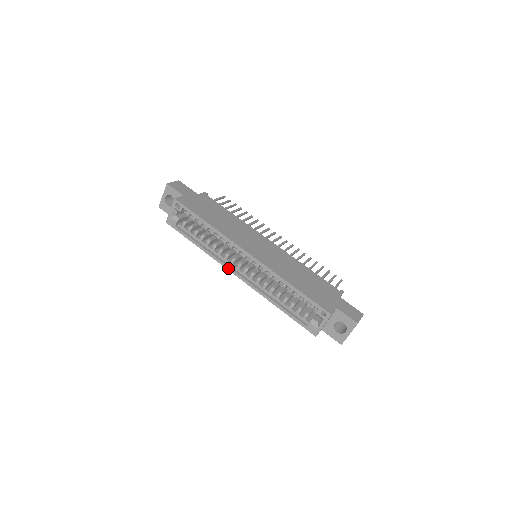
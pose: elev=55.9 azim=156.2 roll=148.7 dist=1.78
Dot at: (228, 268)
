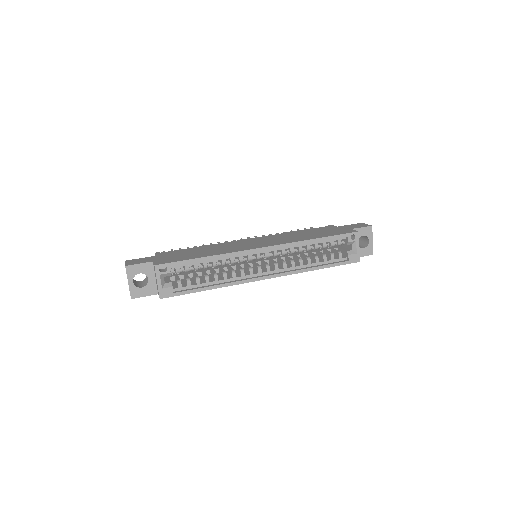
Dot at: (253, 280)
